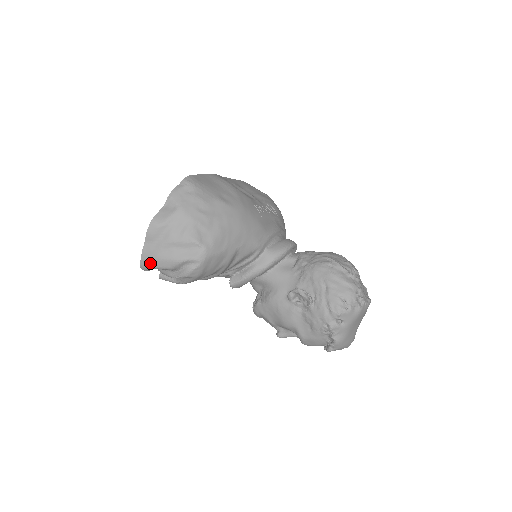
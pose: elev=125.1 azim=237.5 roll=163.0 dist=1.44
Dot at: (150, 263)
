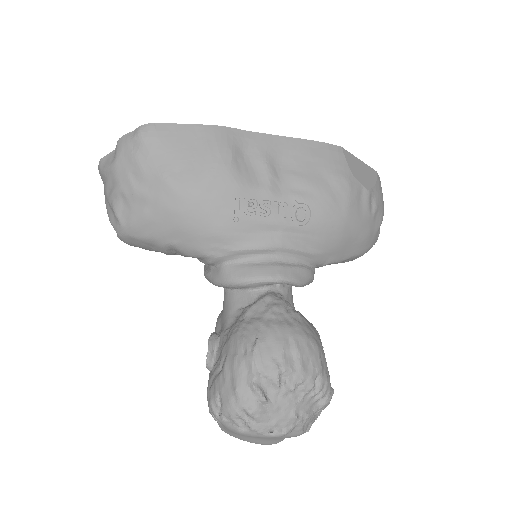
Dot at: occluded
